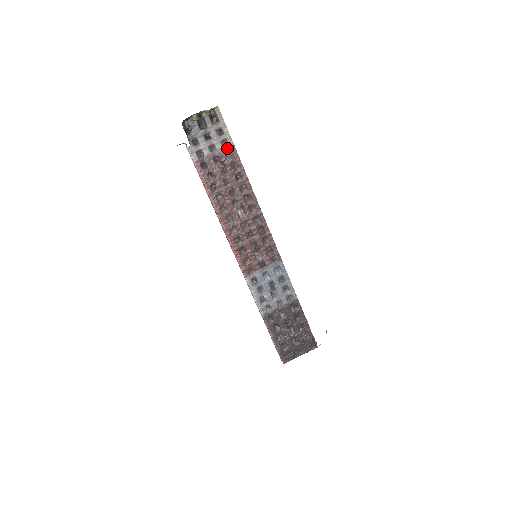
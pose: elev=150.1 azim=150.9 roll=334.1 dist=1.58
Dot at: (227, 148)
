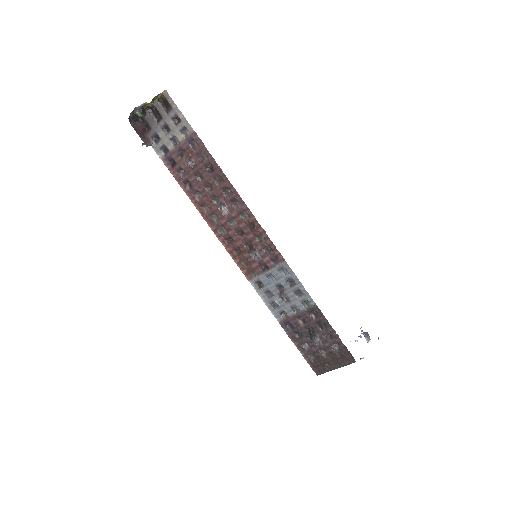
Dot at: (189, 137)
